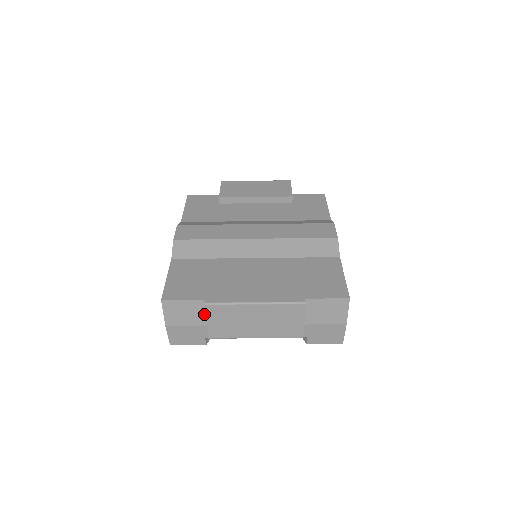
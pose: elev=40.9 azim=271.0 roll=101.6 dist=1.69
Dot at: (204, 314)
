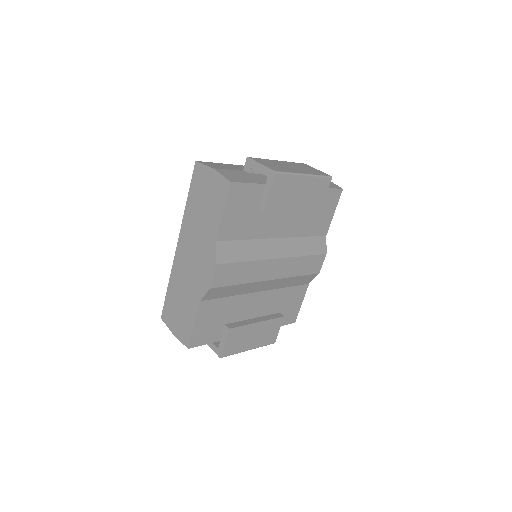
Dot at: occluded
